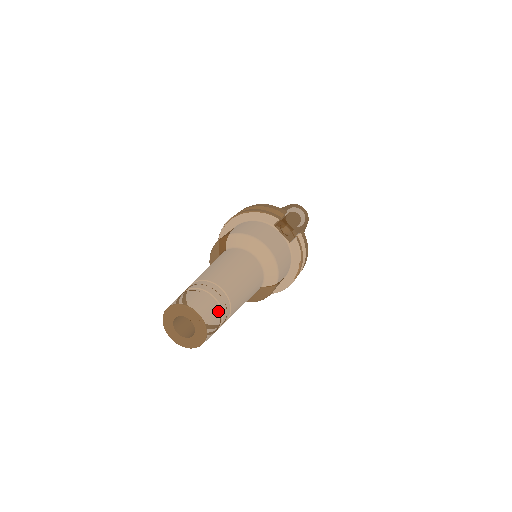
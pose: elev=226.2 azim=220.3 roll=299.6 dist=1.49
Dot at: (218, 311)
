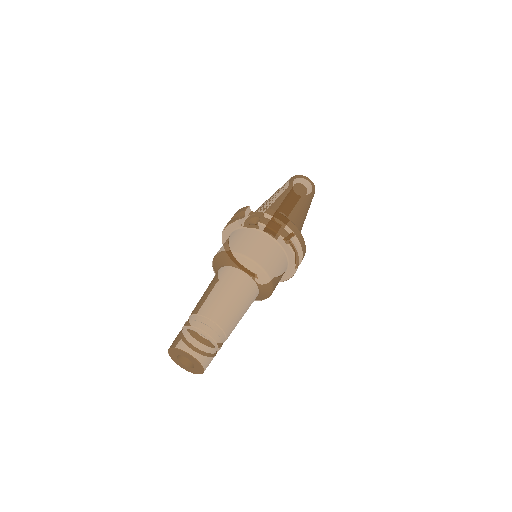
Dot at: (198, 334)
